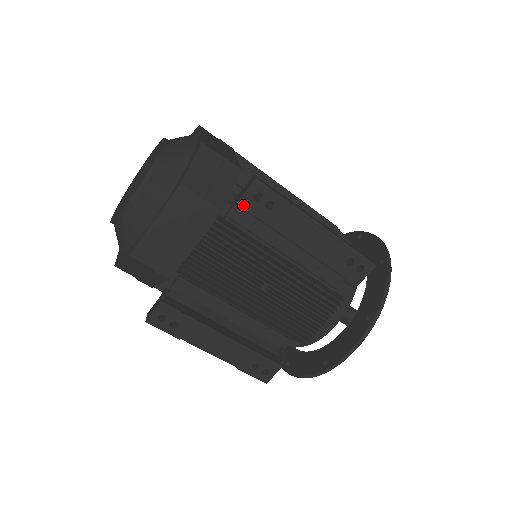
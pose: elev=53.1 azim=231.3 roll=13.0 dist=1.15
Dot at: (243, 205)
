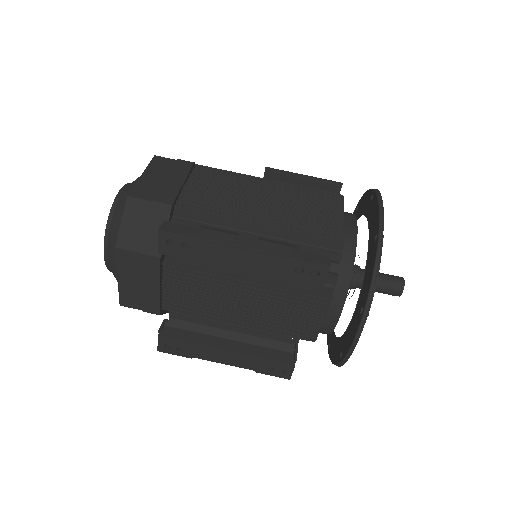
Dot at: (164, 253)
